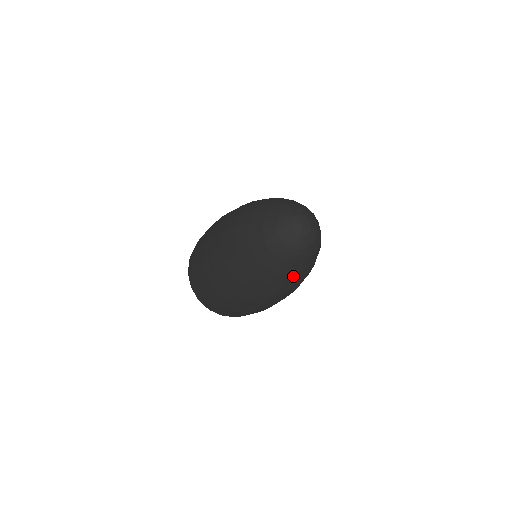
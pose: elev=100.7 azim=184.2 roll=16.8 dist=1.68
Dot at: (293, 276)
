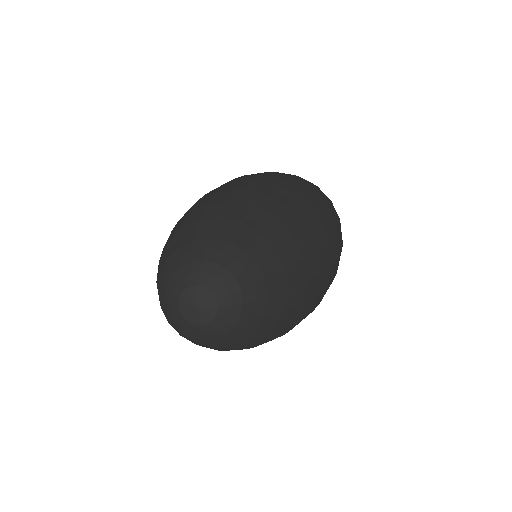
Dot at: (284, 317)
